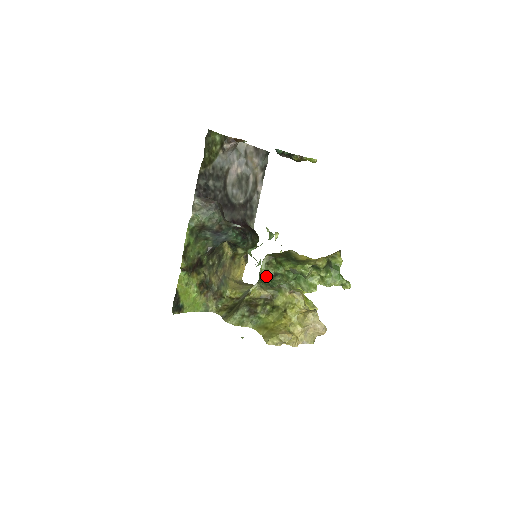
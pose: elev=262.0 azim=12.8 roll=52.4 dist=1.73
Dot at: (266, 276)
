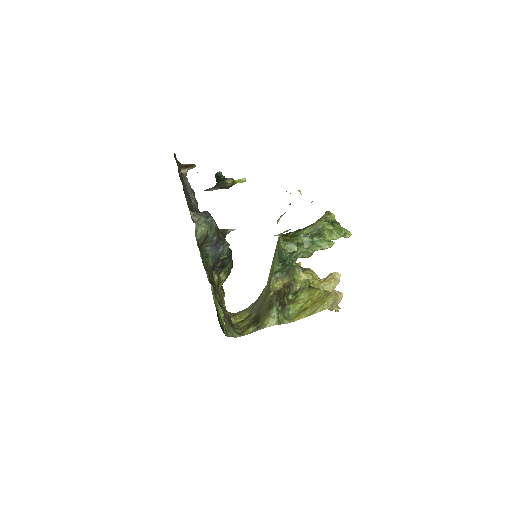
Dot at: (290, 251)
